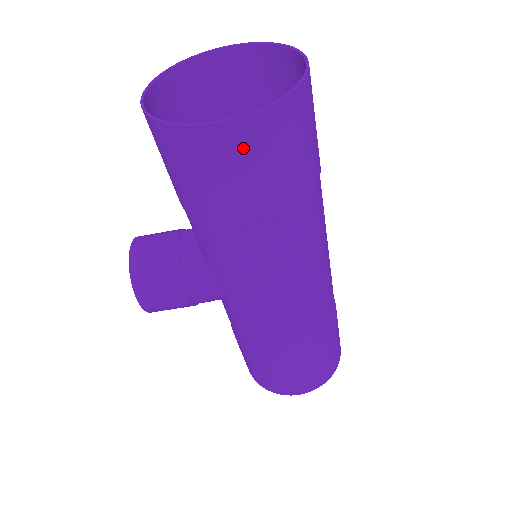
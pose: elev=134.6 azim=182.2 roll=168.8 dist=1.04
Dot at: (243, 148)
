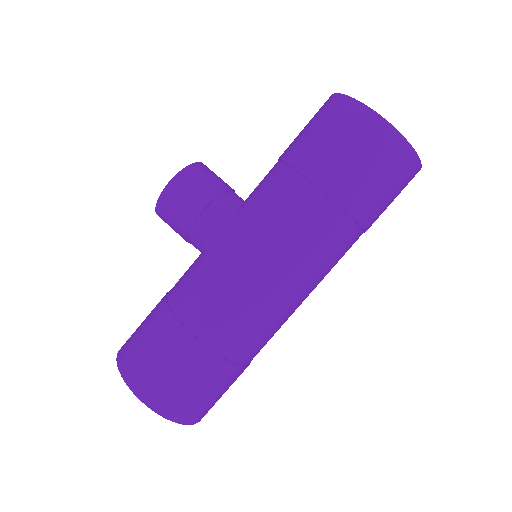
Dot at: (371, 138)
